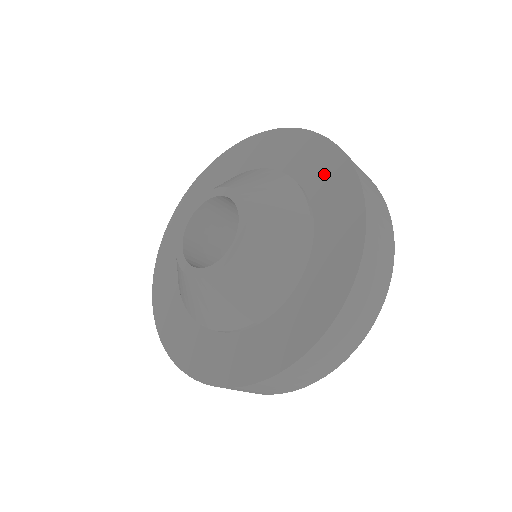
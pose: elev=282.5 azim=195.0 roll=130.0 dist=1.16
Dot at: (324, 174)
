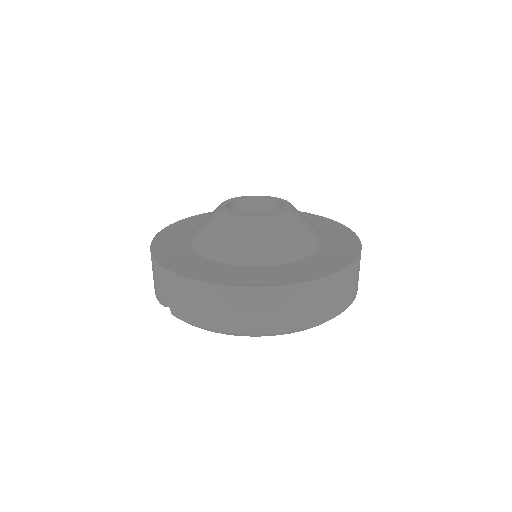
Dot at: (341, 244)
